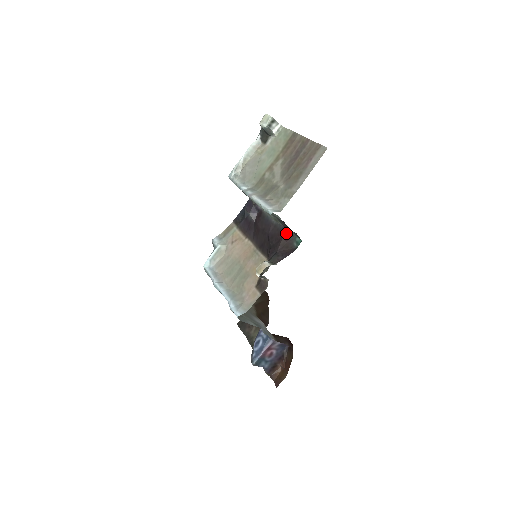
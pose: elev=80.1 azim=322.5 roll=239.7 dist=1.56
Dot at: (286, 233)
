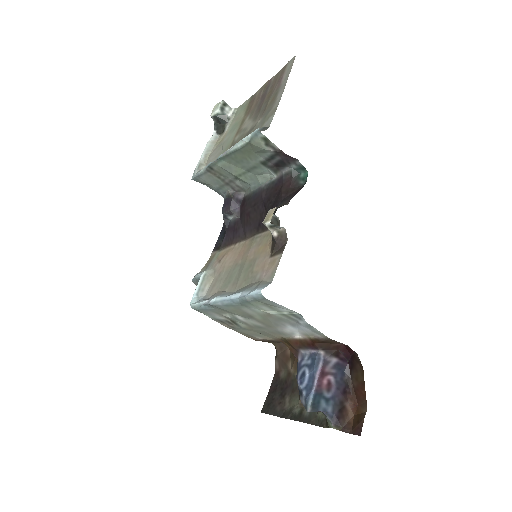
Dot at: (284, 179)
